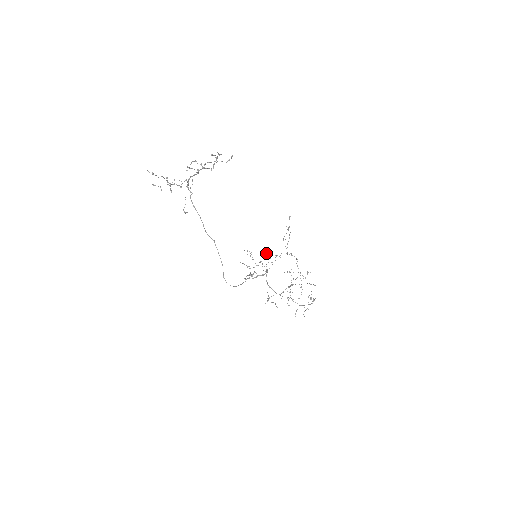
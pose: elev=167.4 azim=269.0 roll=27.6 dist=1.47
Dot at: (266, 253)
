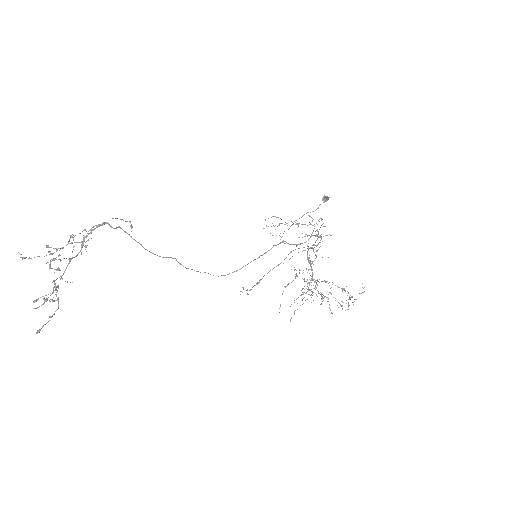
Dot at: occluded
